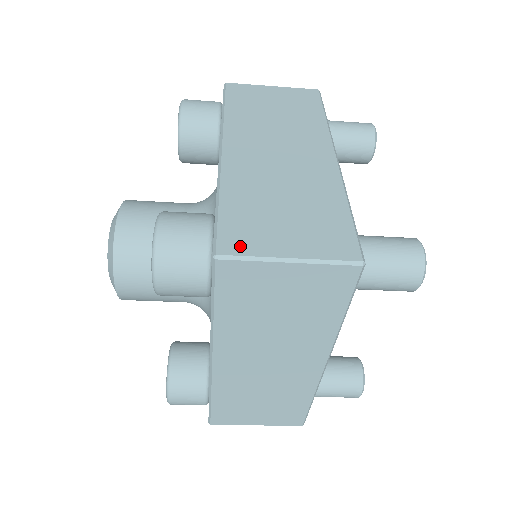
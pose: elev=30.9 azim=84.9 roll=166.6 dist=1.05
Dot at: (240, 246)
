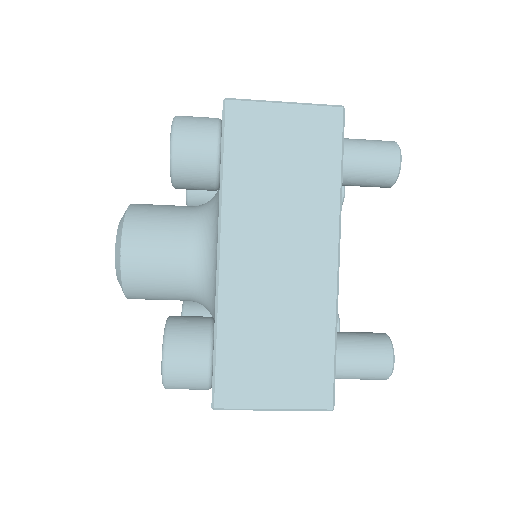
Dot at: (234, 398)
